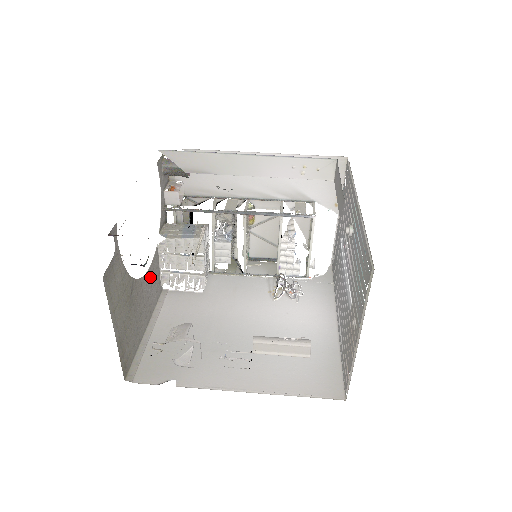
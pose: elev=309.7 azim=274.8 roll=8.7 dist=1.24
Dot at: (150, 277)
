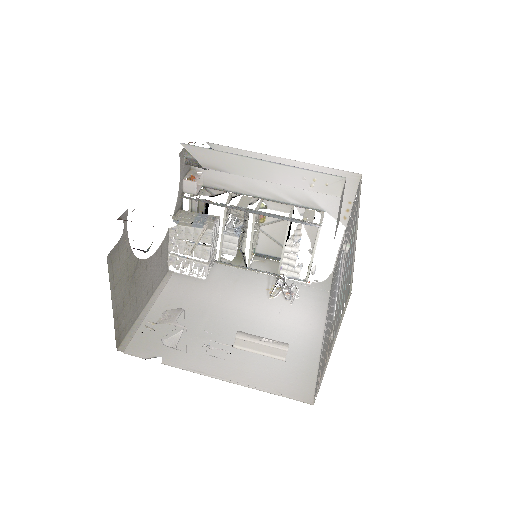
Dot at: (157, 258)
